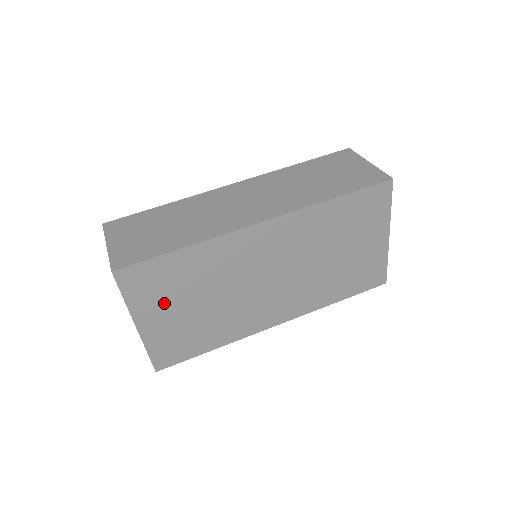
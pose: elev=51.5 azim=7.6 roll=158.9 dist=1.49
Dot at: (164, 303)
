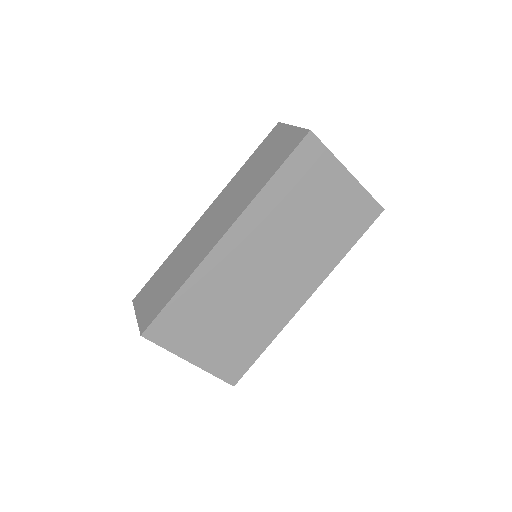
Dot at: (197, 335)
